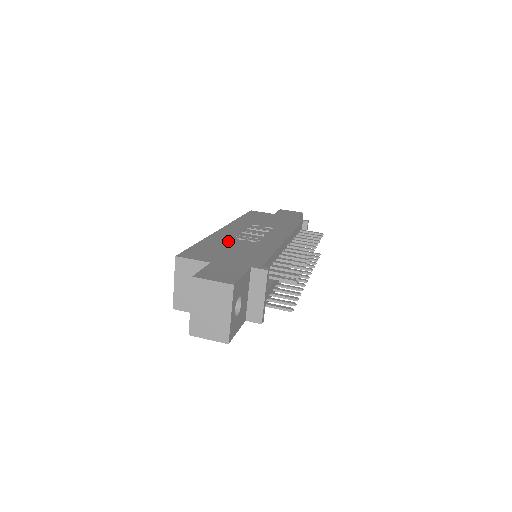
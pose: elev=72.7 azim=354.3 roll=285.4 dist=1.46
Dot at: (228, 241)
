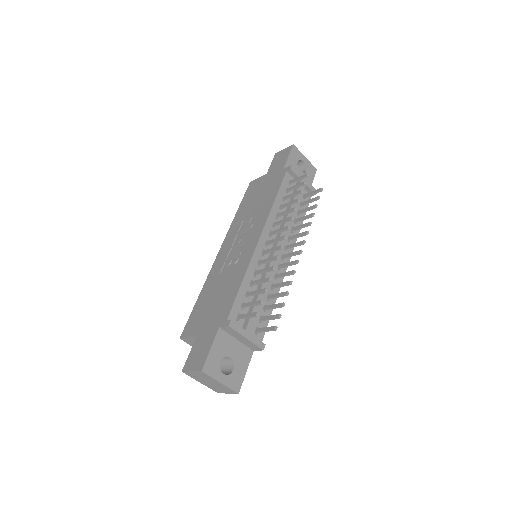
Dot at: (216, 280)
